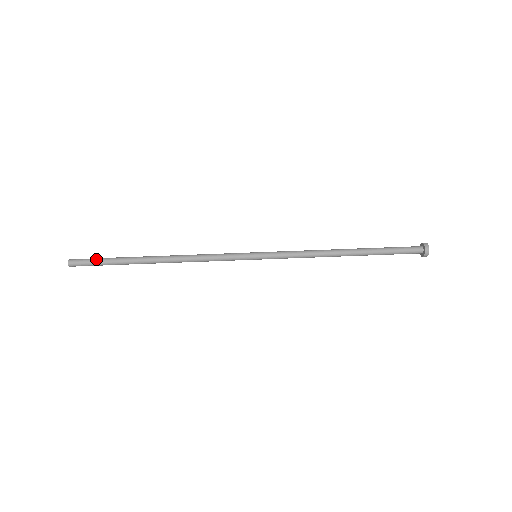
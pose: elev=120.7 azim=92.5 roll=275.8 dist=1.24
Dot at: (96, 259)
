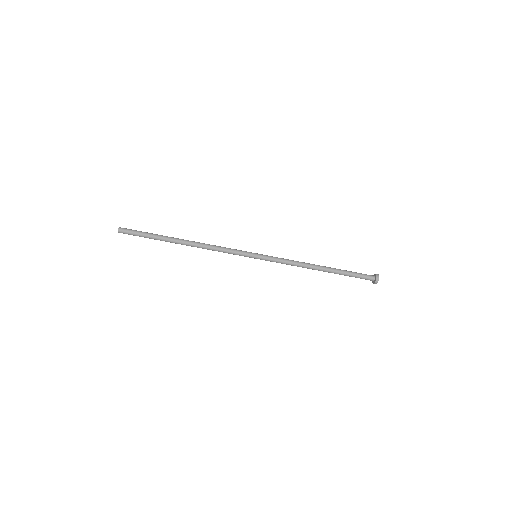
Dot at: (139, 232)
